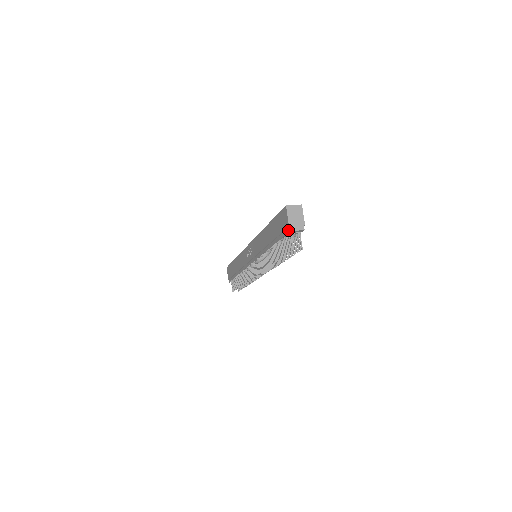
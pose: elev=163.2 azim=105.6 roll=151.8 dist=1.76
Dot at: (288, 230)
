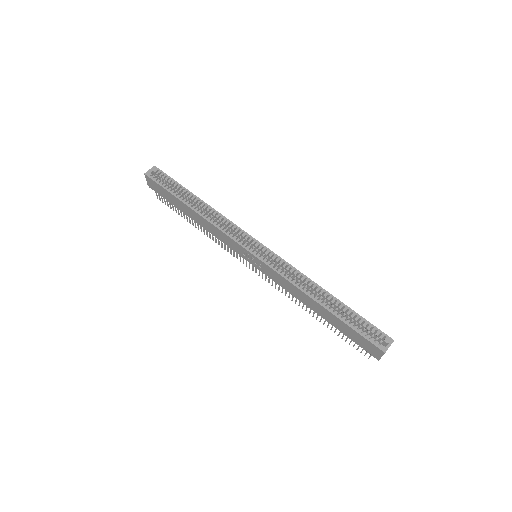
Dot at: (374, 356)
